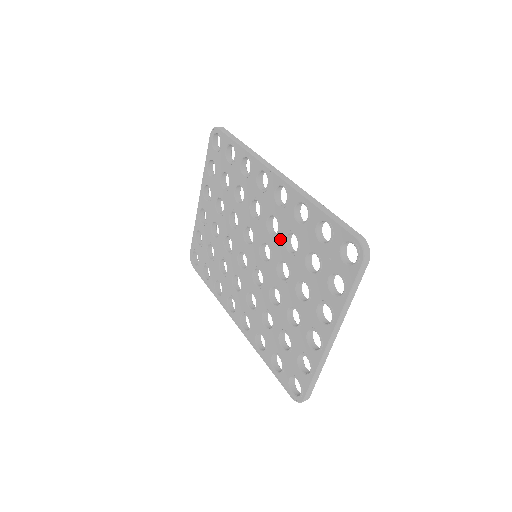
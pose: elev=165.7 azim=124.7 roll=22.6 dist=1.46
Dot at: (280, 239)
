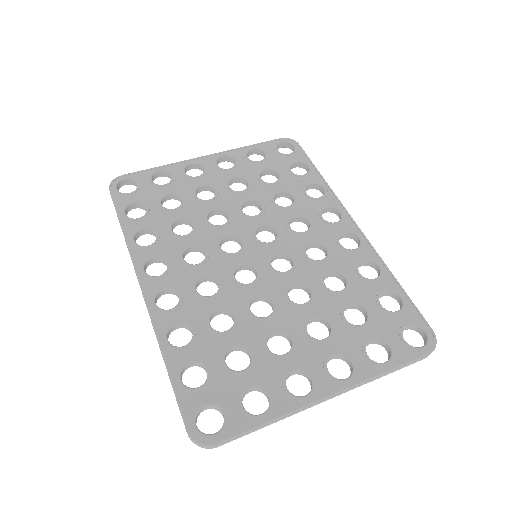
Dot at: (320, 268)
